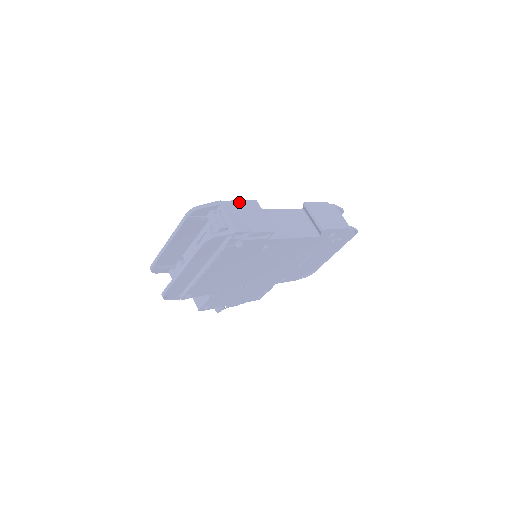
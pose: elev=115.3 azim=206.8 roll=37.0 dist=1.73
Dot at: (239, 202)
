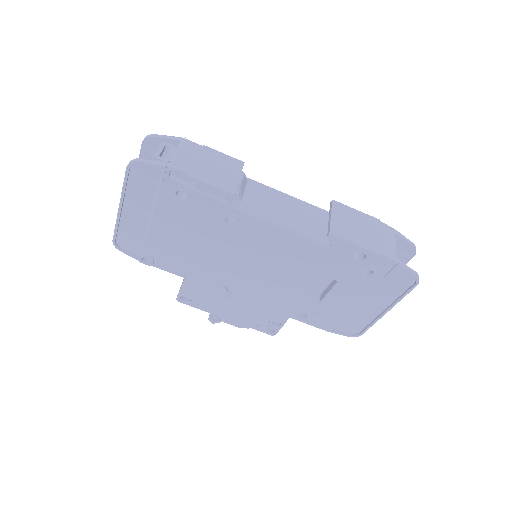
Dot at: (213, 151)
